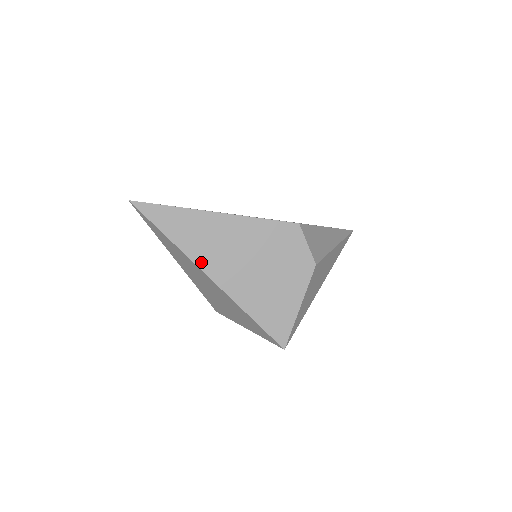
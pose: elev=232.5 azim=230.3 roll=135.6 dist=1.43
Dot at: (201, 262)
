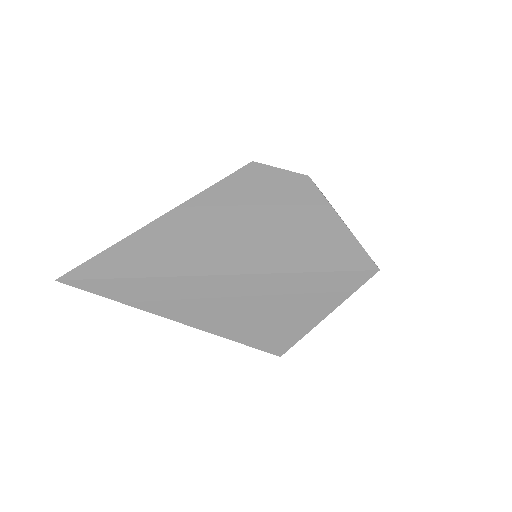
Dot at: (193, 269)
